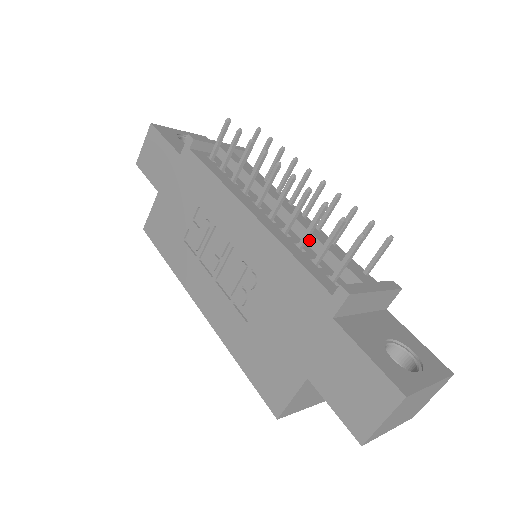
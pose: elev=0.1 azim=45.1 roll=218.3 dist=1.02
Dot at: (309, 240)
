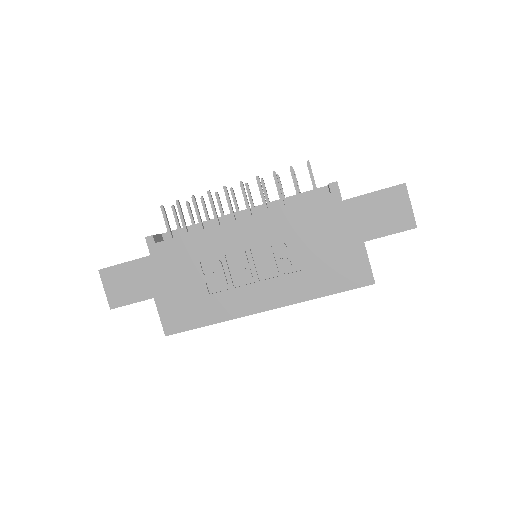
Dot at: (280, 204)
